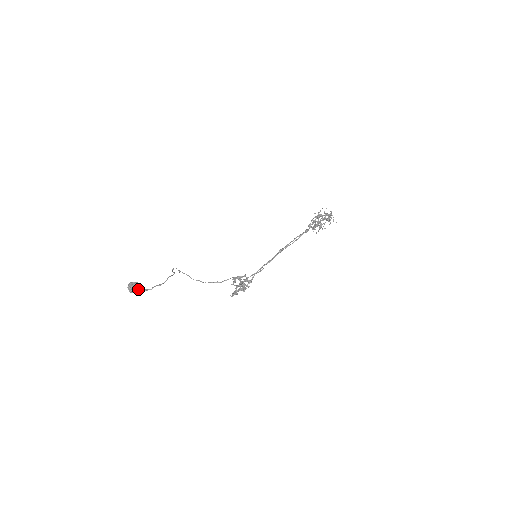
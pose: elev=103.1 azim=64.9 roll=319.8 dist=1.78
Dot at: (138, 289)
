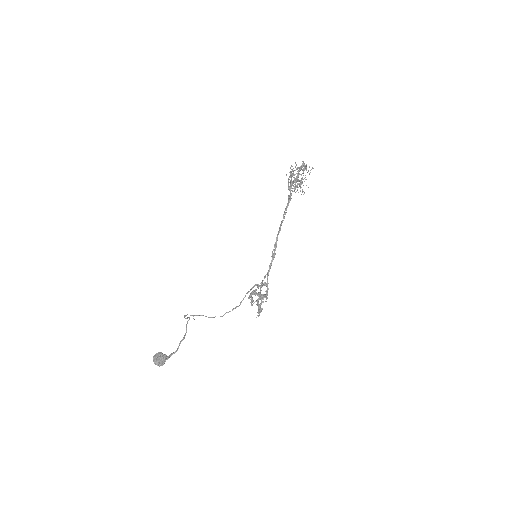
Dot at: (165, 359)
